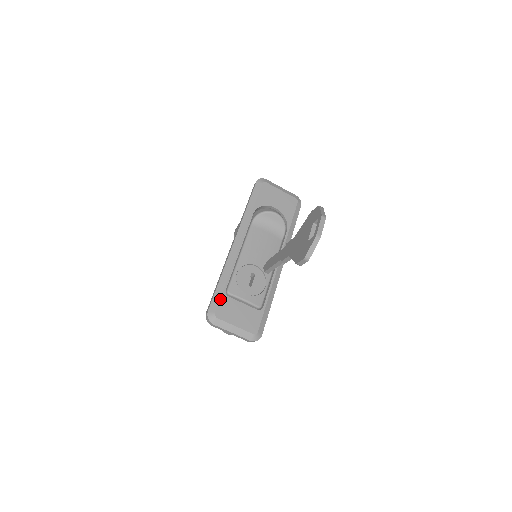
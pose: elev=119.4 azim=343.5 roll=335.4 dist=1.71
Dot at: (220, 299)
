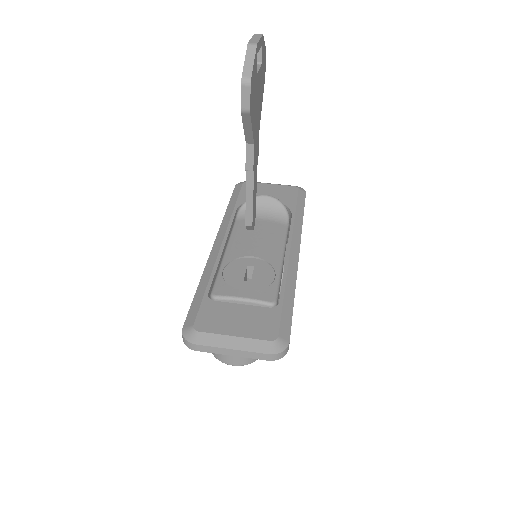
Dot at: (200, 306)
